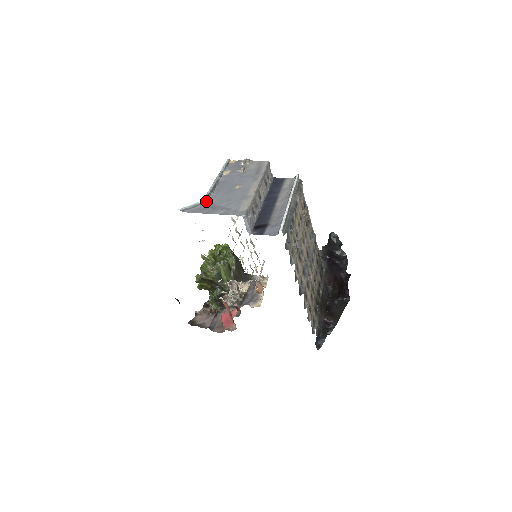
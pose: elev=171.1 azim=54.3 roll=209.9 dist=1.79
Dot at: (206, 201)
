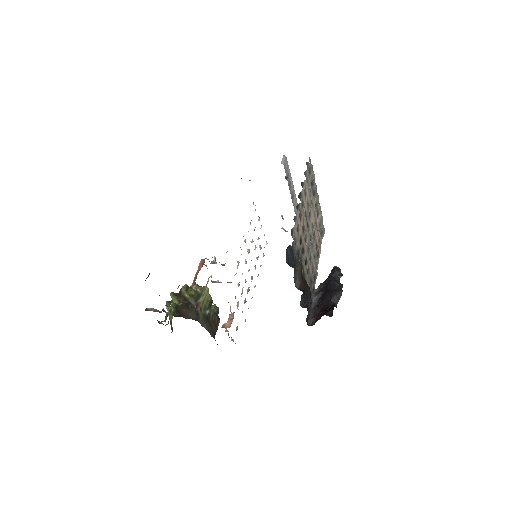
Dot at: occluded
